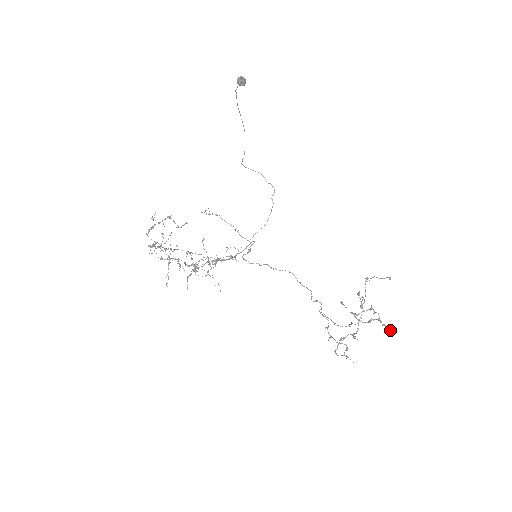
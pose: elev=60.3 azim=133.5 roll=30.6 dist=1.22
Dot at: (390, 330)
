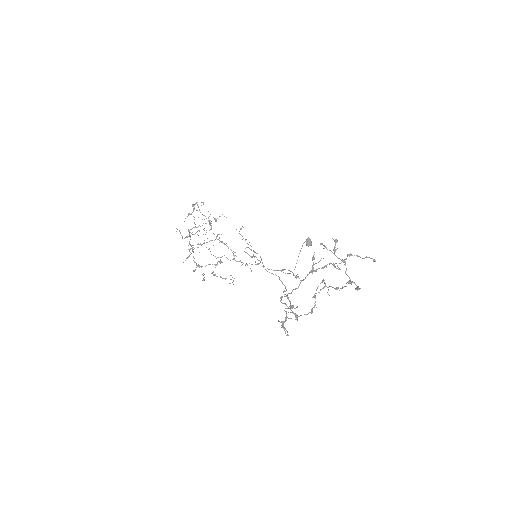
Dot at: (359, 288)
